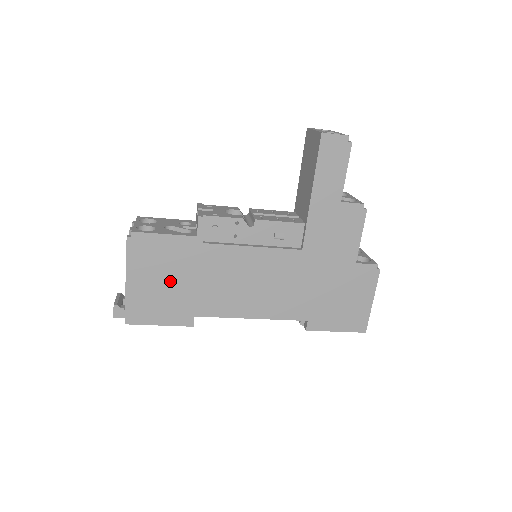
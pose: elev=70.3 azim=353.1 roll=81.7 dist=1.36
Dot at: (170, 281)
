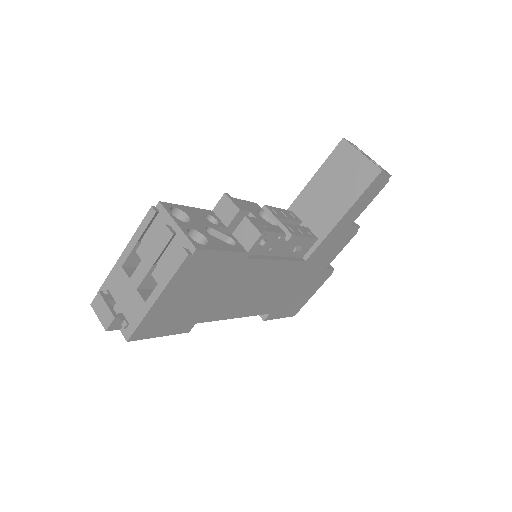
Dot at: (198, 295)
